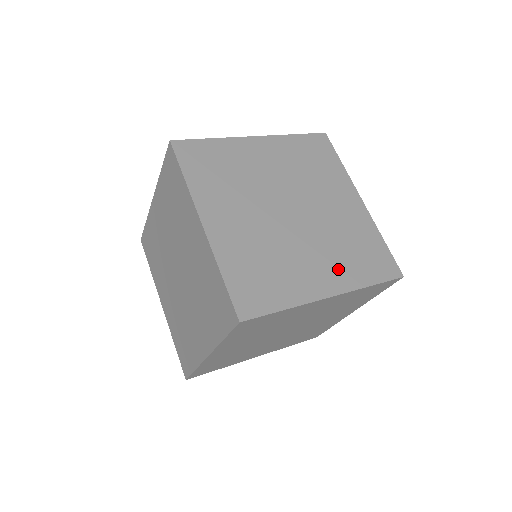
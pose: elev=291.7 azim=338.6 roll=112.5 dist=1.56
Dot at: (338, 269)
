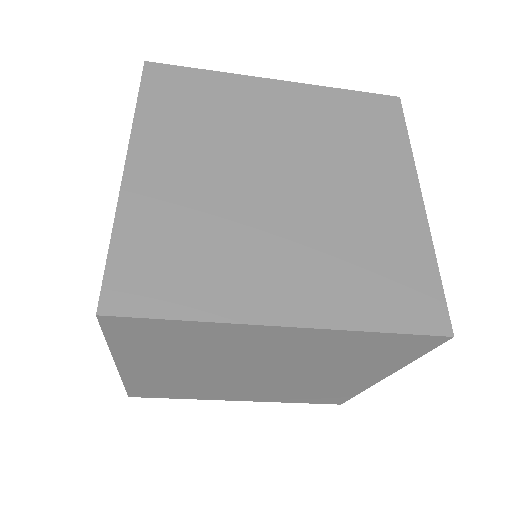
Dot at: (322, 287)
